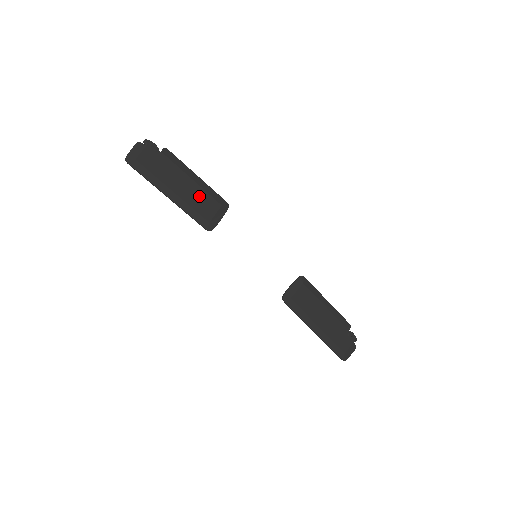
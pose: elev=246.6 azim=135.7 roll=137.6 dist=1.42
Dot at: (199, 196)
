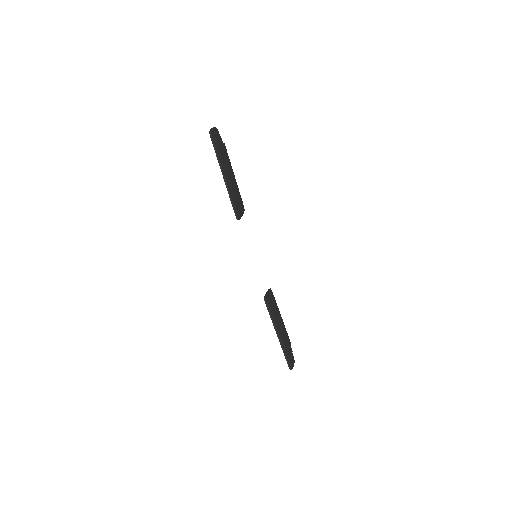
Dot at: (236, 190)
